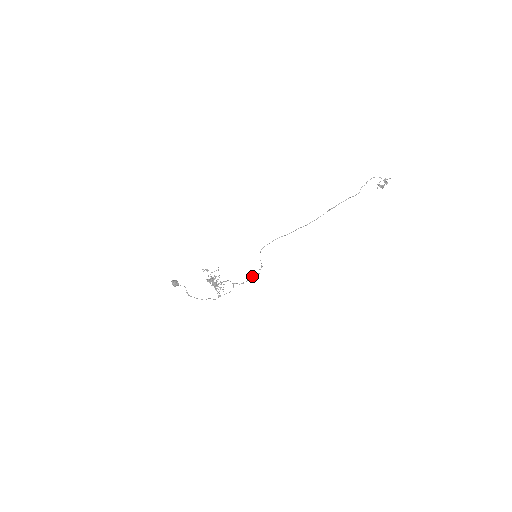
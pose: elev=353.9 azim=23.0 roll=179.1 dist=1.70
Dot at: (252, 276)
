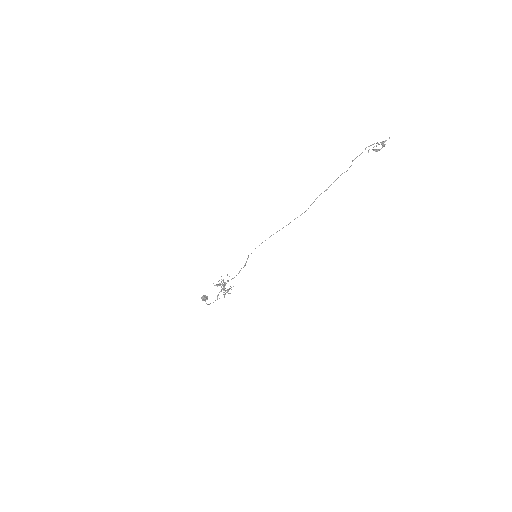
Dot at: (240, 270)
